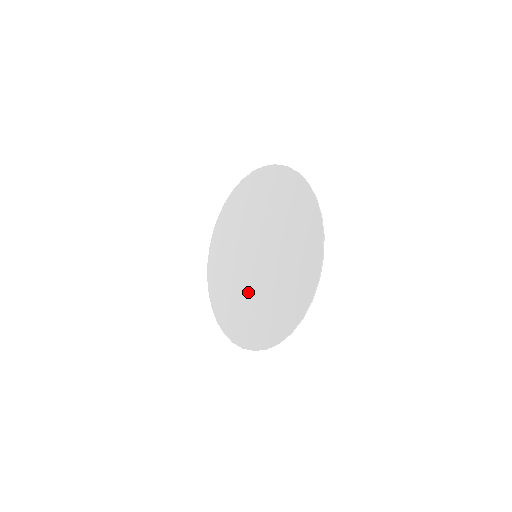
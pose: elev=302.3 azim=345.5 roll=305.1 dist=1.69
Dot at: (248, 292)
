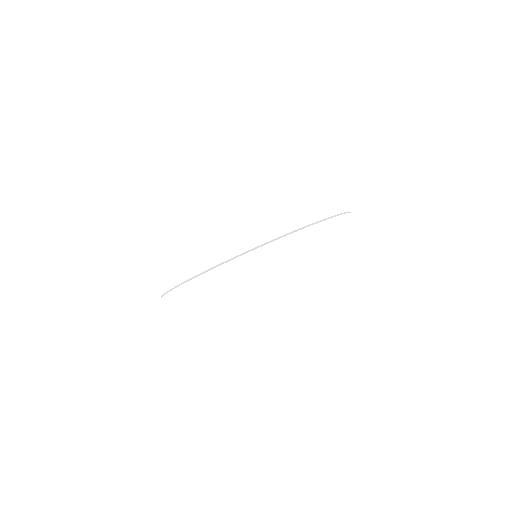
Dot at: occluded
